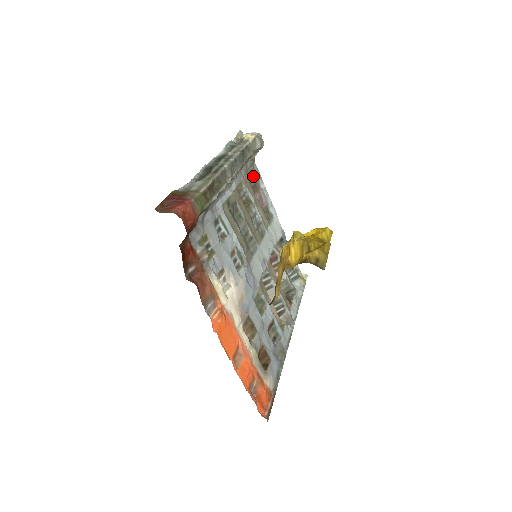
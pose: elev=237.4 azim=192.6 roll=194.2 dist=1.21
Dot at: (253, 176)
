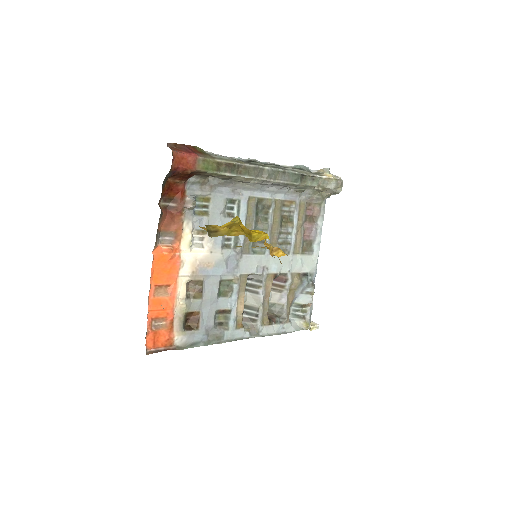
Dot at: (315, 209)
